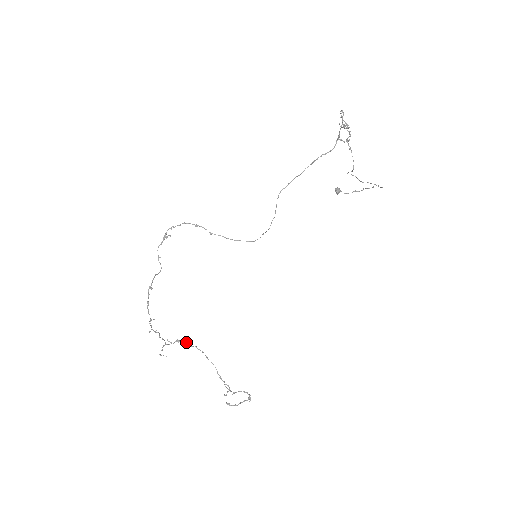
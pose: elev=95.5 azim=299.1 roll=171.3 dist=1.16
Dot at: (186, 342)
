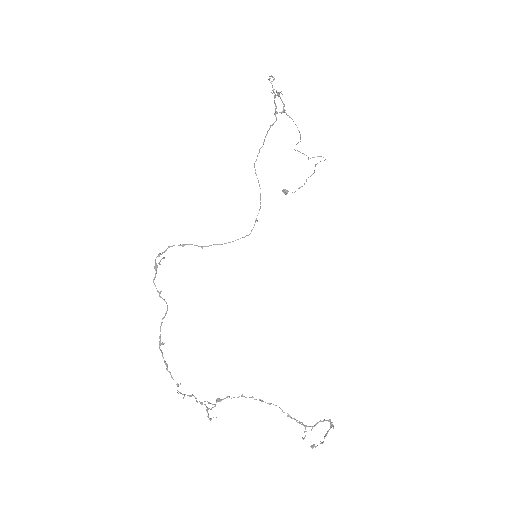
Dot at: (228, 396)
